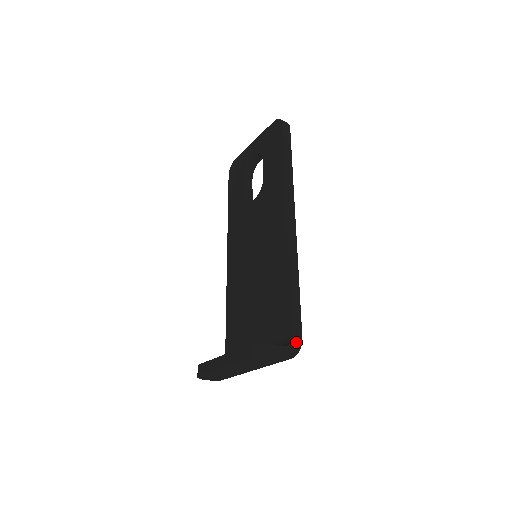
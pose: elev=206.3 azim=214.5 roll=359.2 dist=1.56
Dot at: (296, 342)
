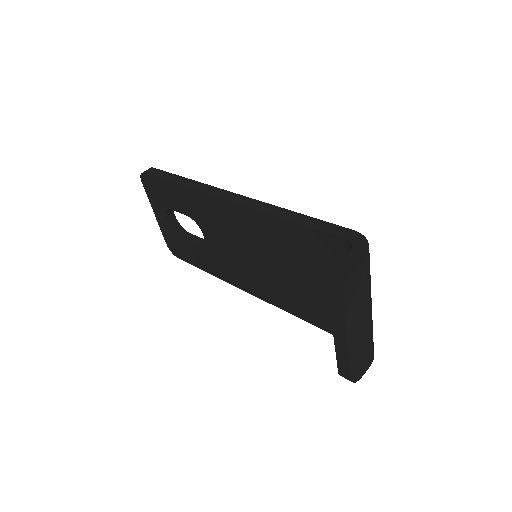
Dot at: (354, 238)
